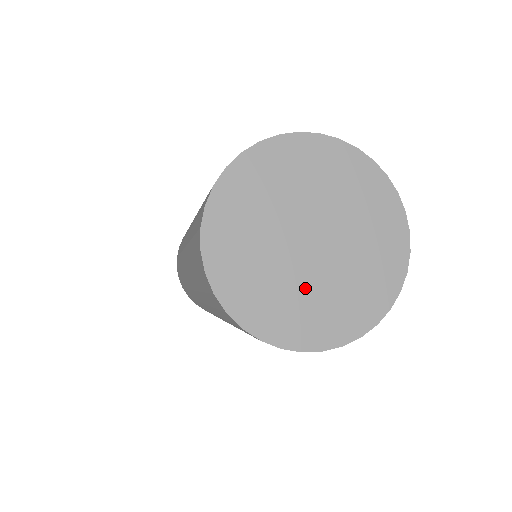
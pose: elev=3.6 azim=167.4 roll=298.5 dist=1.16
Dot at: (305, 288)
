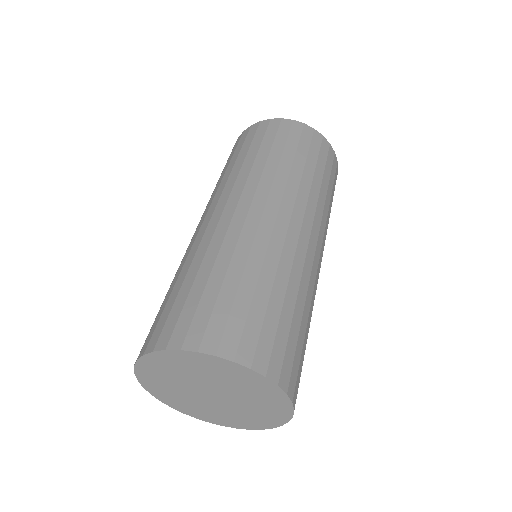
Dot at: (210, 407)
